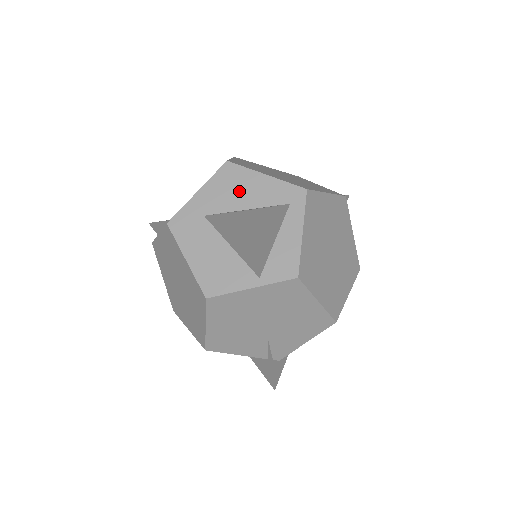
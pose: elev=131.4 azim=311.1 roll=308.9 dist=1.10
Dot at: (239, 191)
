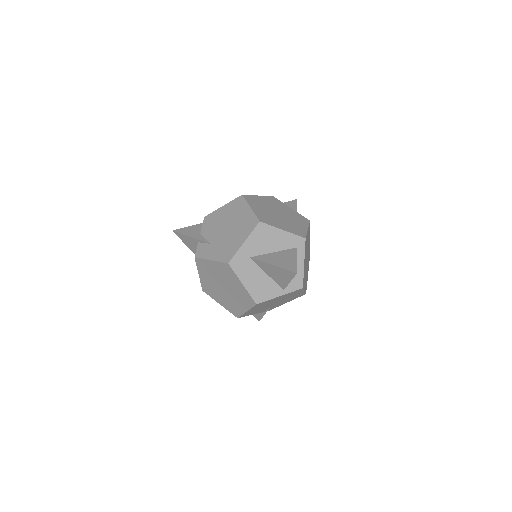
Dot at: (269, 241)
